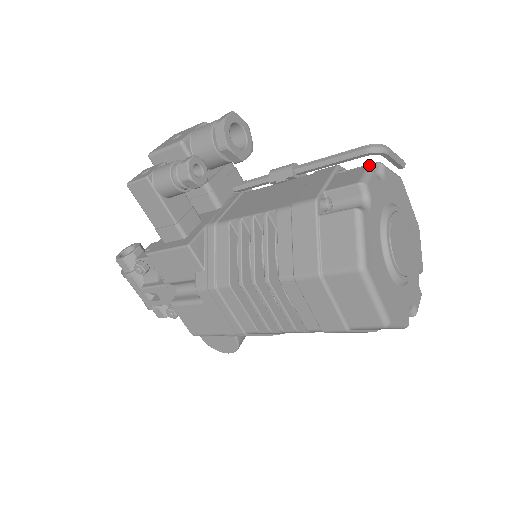
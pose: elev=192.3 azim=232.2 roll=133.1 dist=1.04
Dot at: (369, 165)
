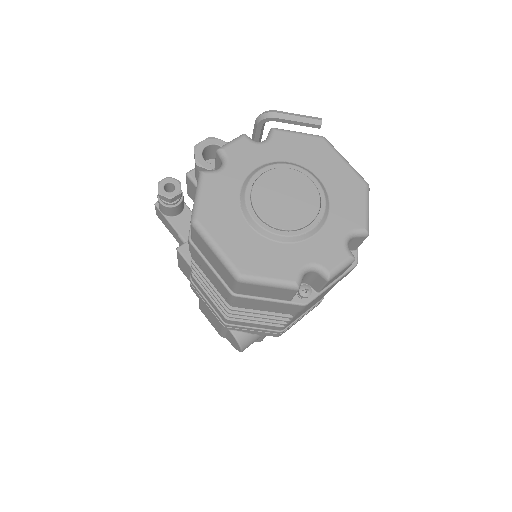
Dot at: occluded
